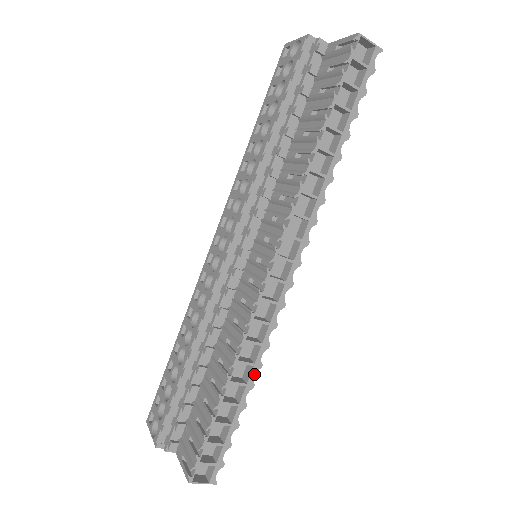
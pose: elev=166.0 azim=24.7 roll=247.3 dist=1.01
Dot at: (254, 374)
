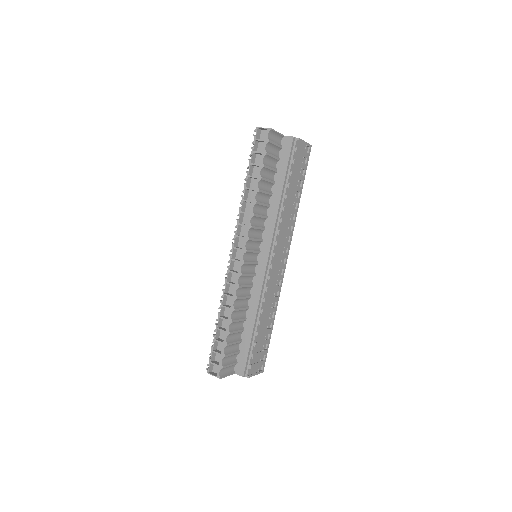
Dot at: (231, 314)
